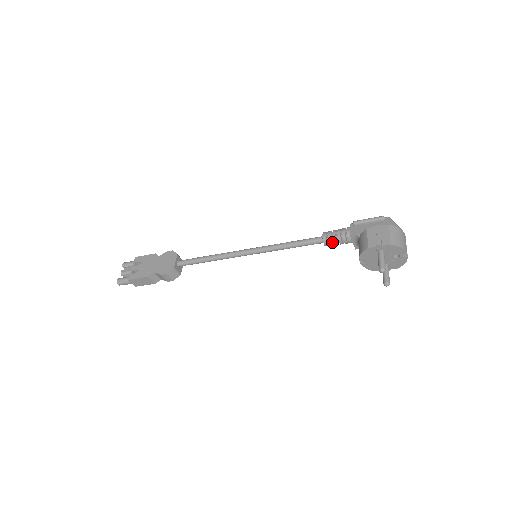
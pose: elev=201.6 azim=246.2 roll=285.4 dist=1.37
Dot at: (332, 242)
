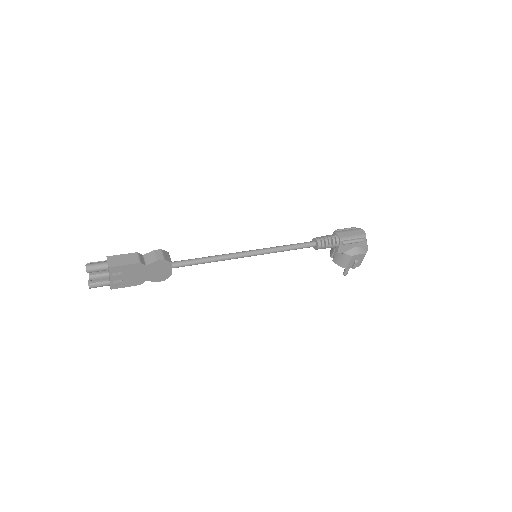
Dot at: (320, 248)
